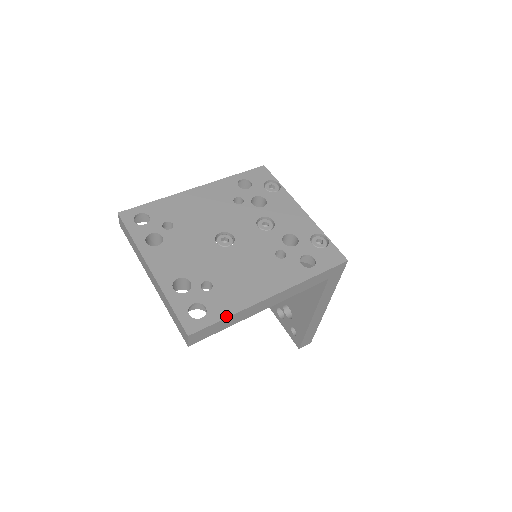
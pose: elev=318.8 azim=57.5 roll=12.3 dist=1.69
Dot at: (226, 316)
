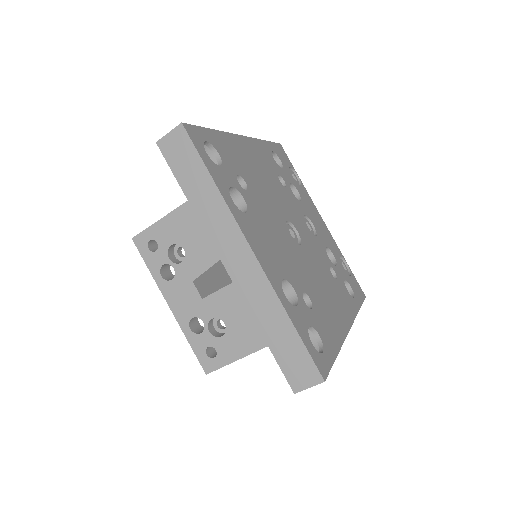
Dot at: (337, 352)
